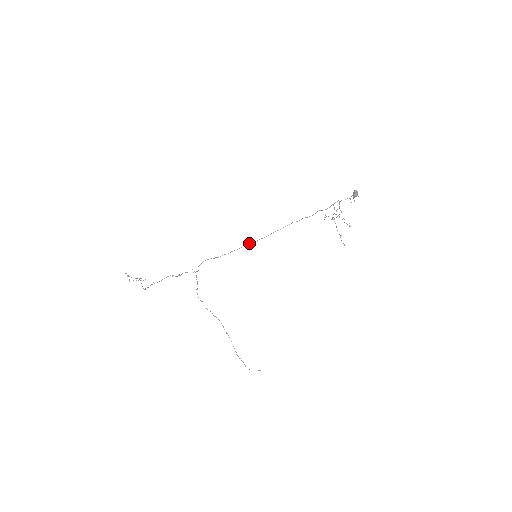
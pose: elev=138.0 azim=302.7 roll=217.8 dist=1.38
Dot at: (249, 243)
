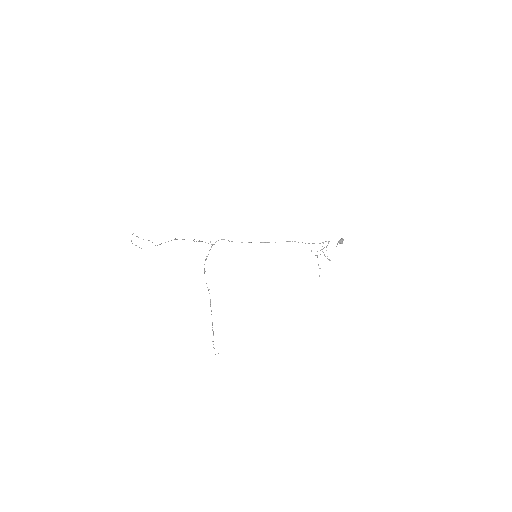
Dot at: occluded
